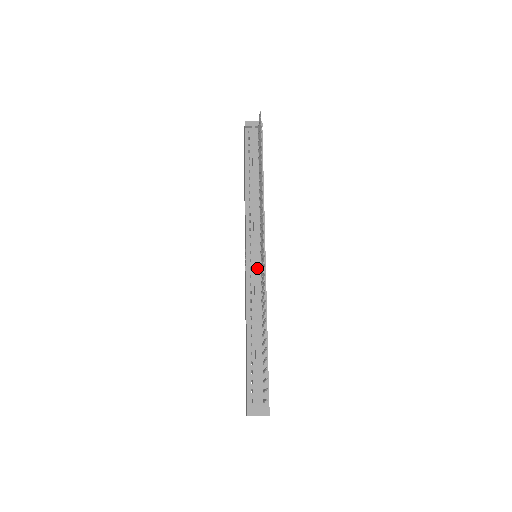
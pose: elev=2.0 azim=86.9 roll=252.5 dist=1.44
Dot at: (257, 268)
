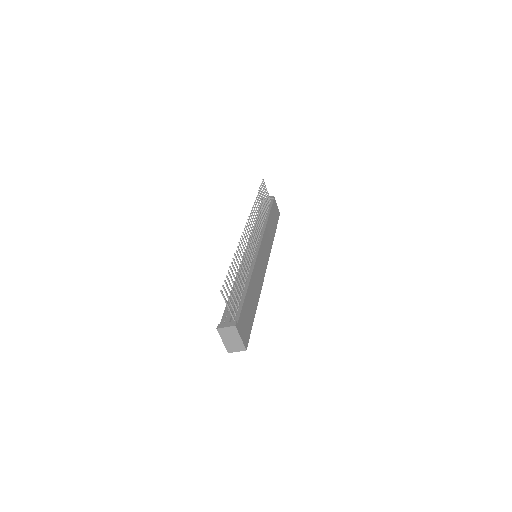
Dot at: (250, 254)
